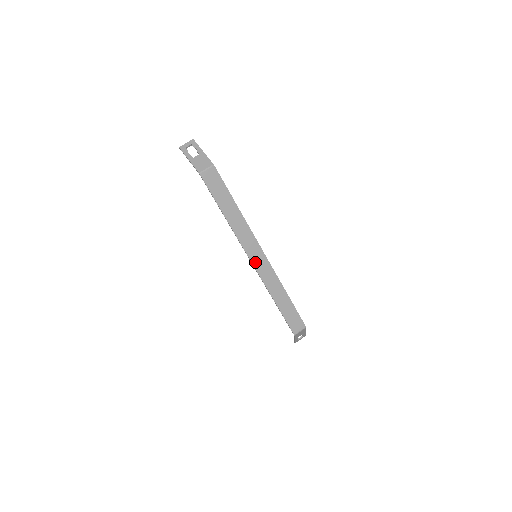
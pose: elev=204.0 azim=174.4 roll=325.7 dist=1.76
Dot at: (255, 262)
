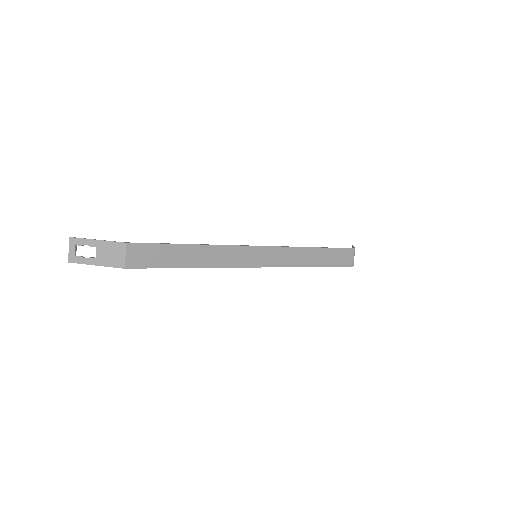
Dot at: (262, 263)
